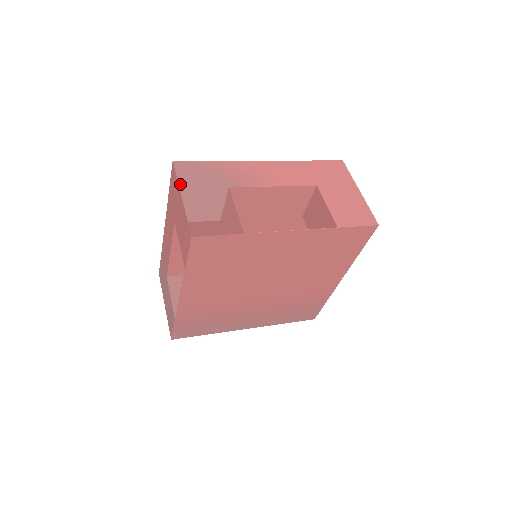
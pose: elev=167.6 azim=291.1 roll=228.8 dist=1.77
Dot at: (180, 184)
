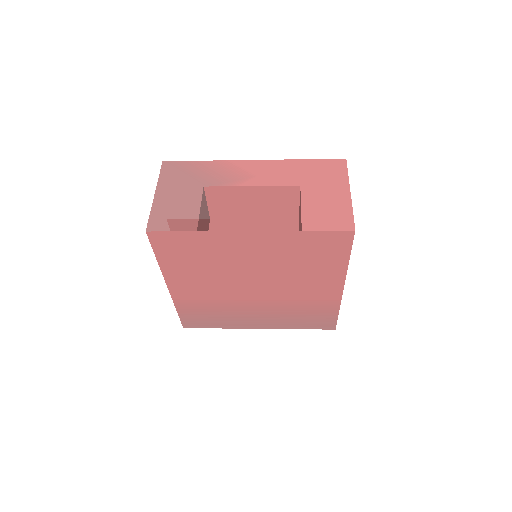
Dot at: (159, 183)
